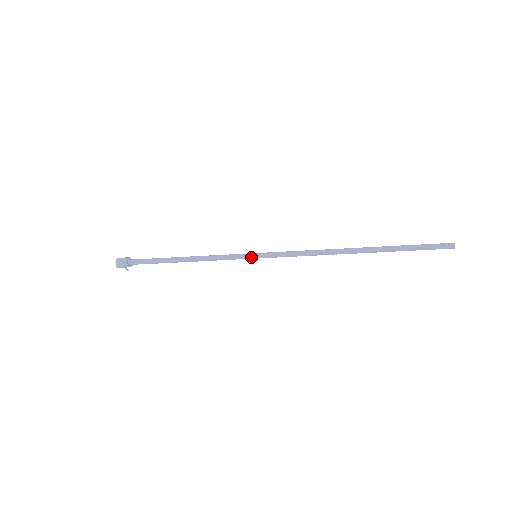
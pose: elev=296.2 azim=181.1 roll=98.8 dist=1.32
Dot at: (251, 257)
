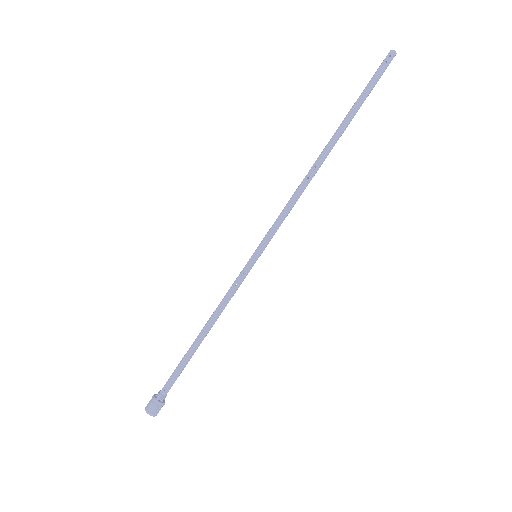
Dot at: (254, 262)
